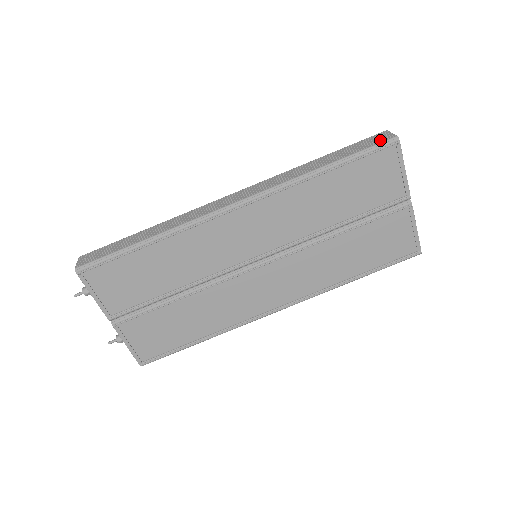
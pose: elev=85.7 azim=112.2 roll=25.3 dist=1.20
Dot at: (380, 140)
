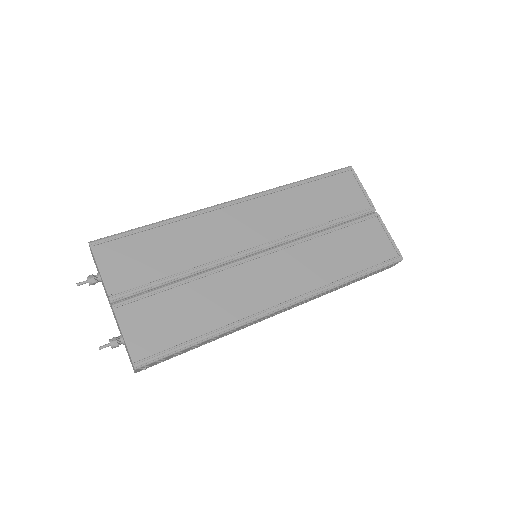
Dot at: occluded
